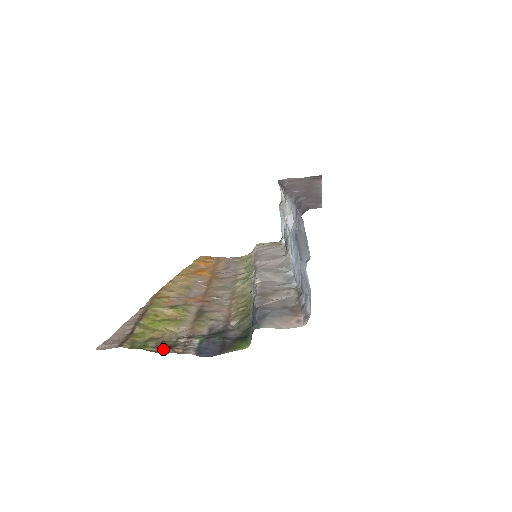
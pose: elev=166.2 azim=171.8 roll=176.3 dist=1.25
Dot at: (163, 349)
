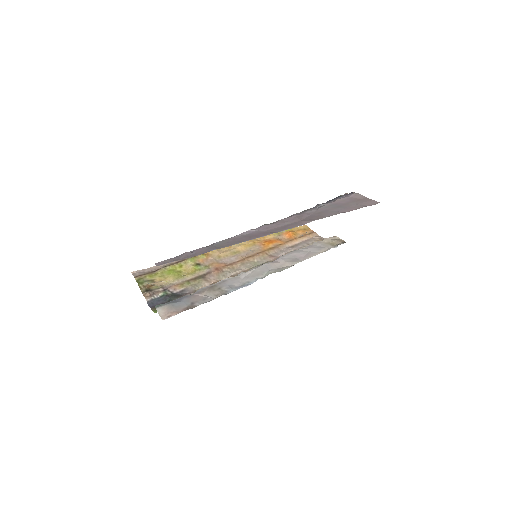
Dot at: (145, 289)
